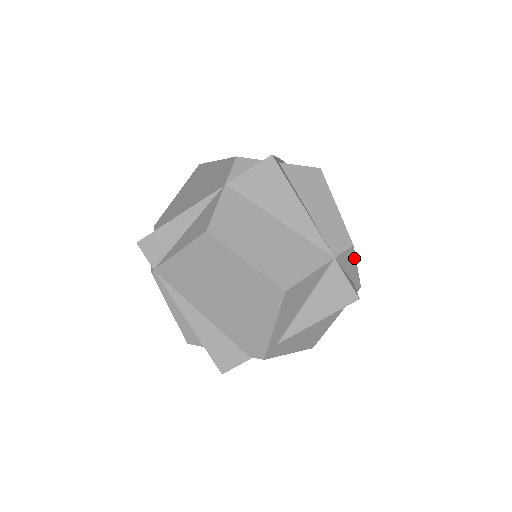
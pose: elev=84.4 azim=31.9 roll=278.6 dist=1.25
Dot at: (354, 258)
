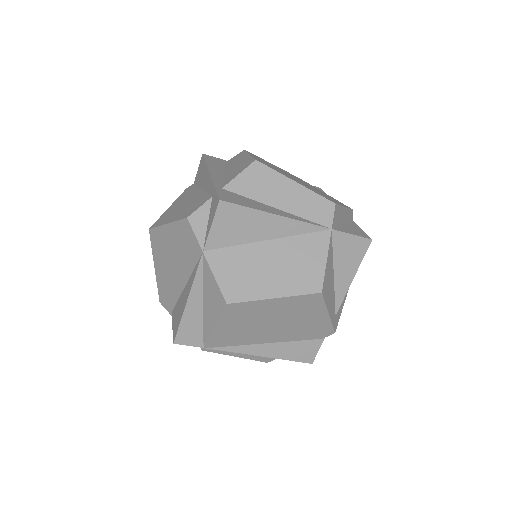
Dot at: (340, 207)
